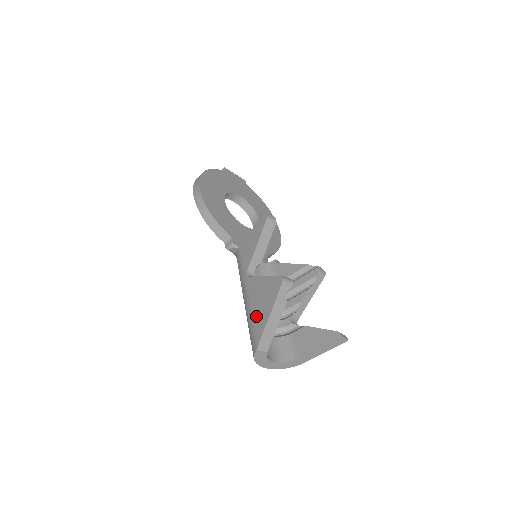
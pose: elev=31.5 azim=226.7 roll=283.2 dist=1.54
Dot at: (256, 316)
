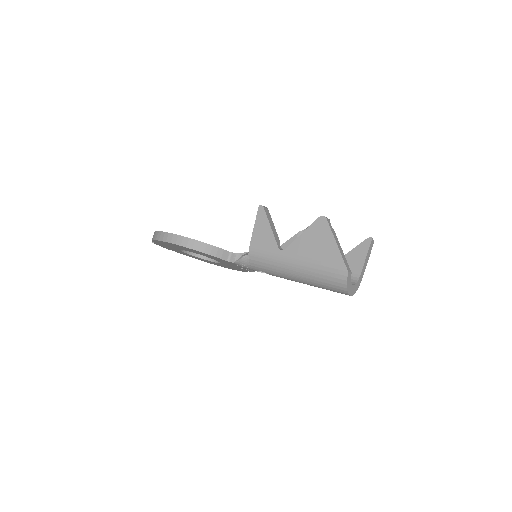
Dot at: (323, 257)
